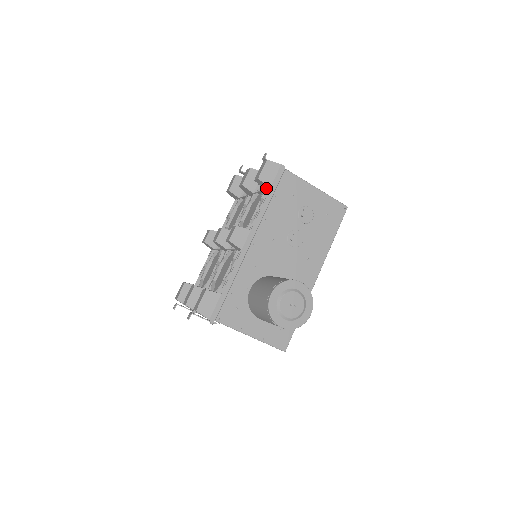
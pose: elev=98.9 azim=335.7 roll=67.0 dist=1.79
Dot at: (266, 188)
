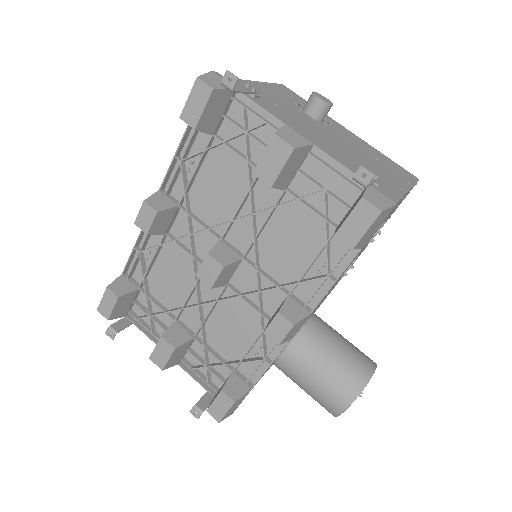
Dot at: occluded
